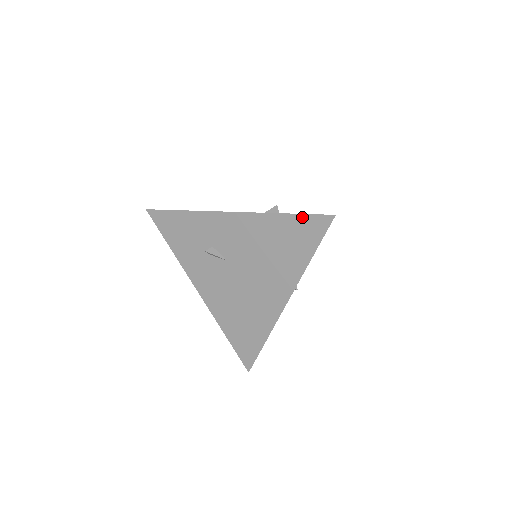
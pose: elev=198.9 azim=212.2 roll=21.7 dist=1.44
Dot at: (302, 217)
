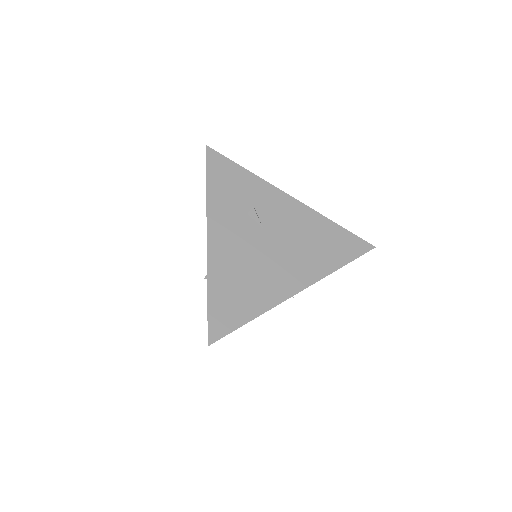
Dot at: (350, 234)
